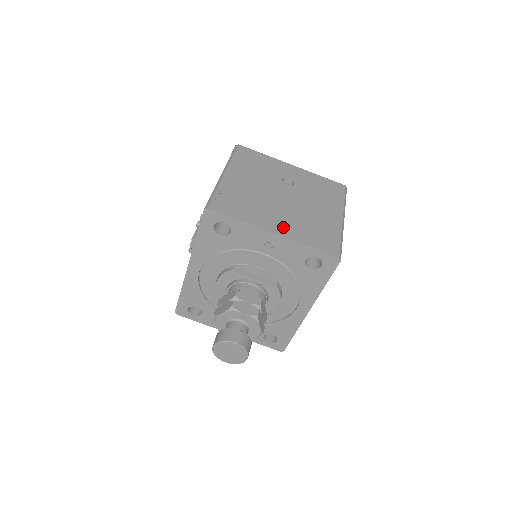
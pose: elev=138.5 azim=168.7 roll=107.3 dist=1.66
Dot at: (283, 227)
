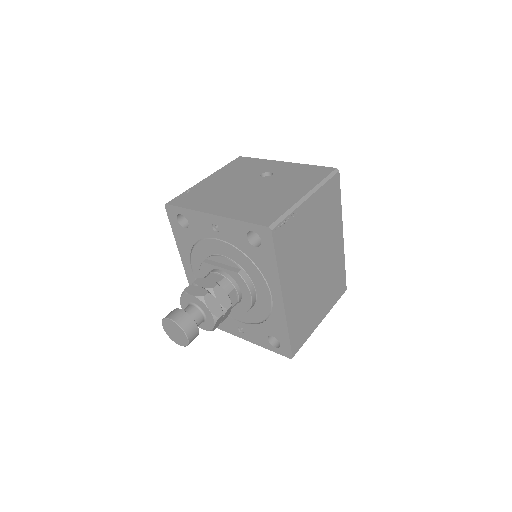
Dot at: (227, 209)
